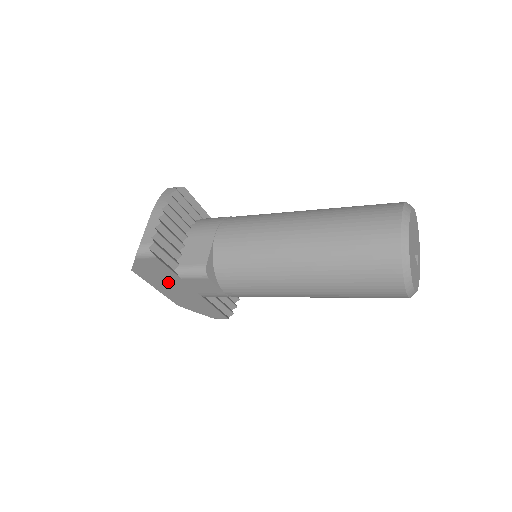
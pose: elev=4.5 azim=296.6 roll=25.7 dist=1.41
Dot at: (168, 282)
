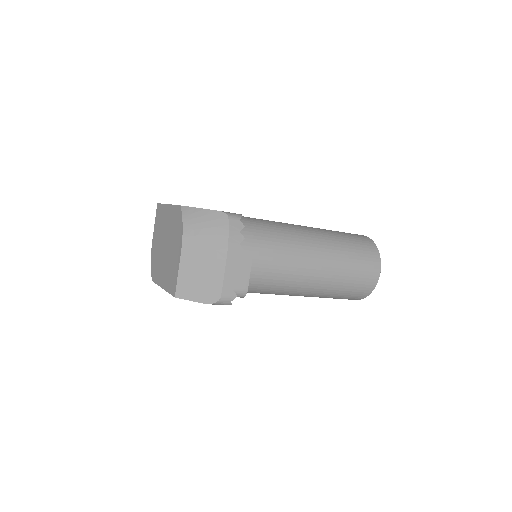
Dot at: occluded
